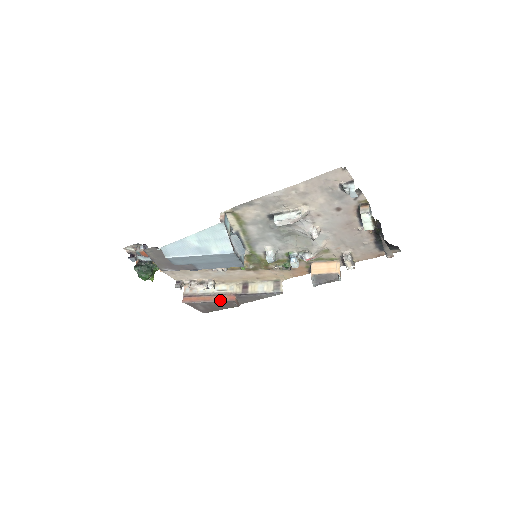
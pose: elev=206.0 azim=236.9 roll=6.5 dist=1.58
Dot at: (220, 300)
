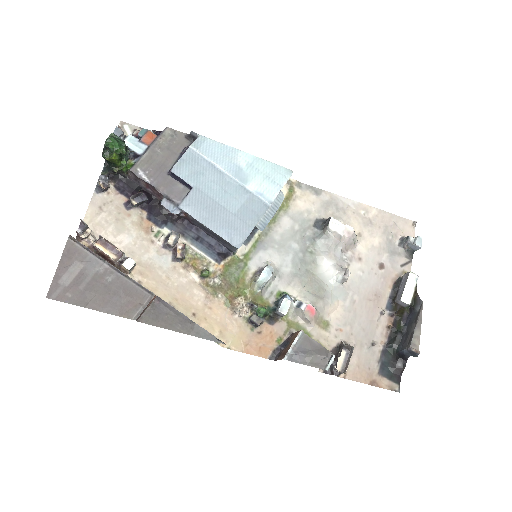
Dot at: occluded
